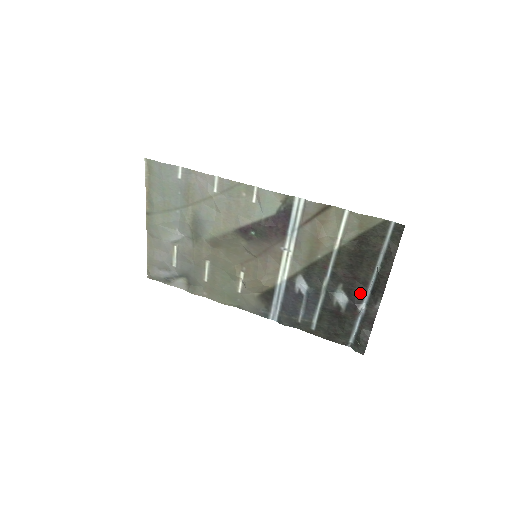
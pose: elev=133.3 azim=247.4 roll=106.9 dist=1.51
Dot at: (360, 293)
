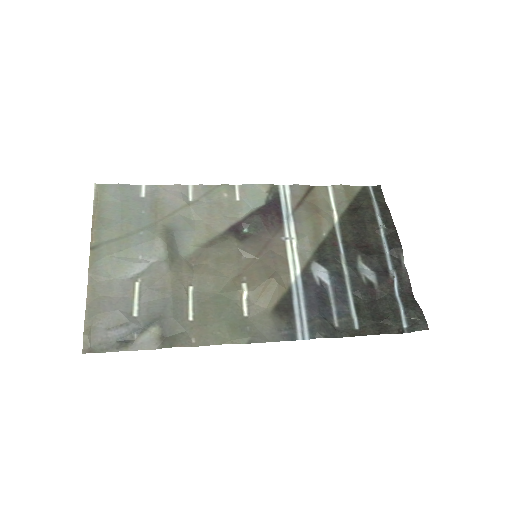
Dot at: (381, 259)
